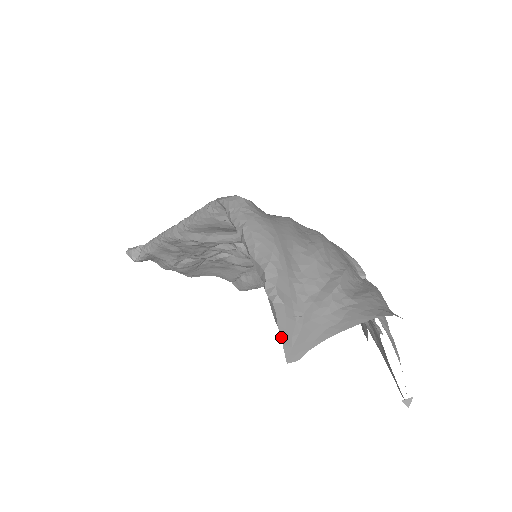
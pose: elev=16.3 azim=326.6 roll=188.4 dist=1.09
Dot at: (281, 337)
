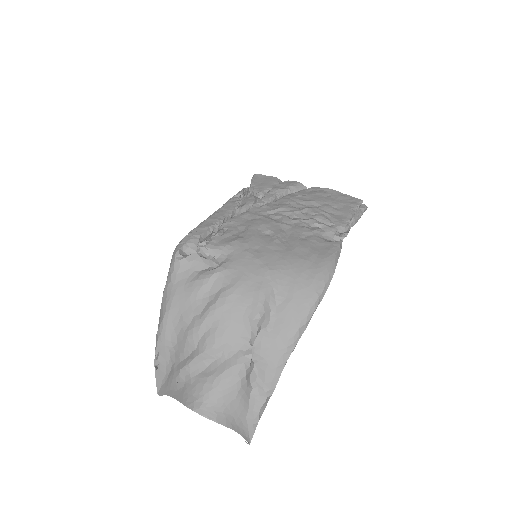
Dot at: (156, 380)
